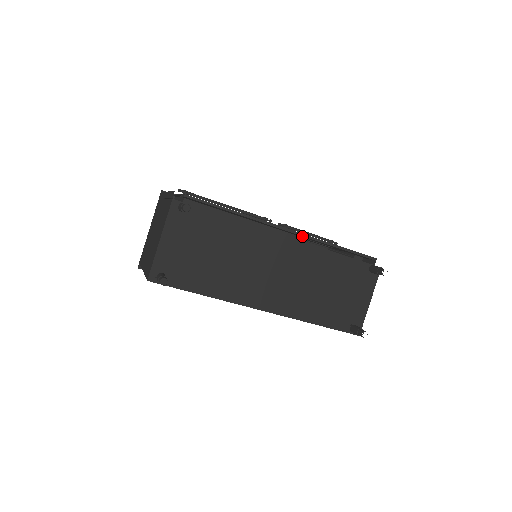
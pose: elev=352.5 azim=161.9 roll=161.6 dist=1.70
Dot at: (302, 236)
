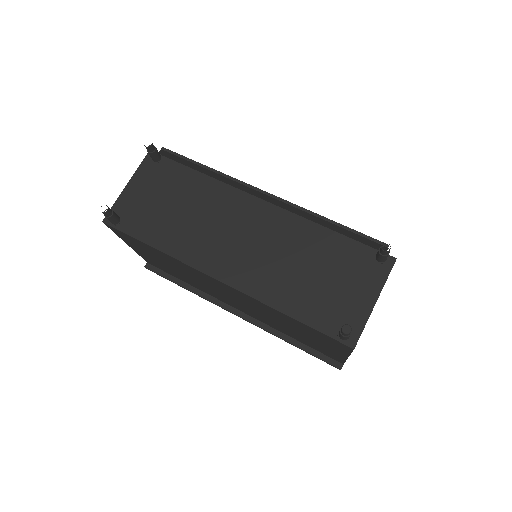
Dot at: (287, 206)
